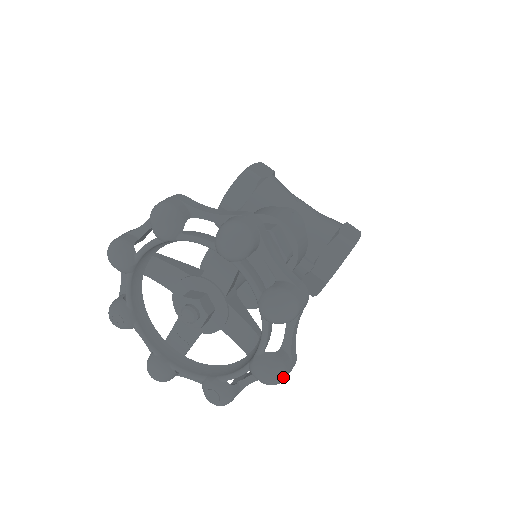
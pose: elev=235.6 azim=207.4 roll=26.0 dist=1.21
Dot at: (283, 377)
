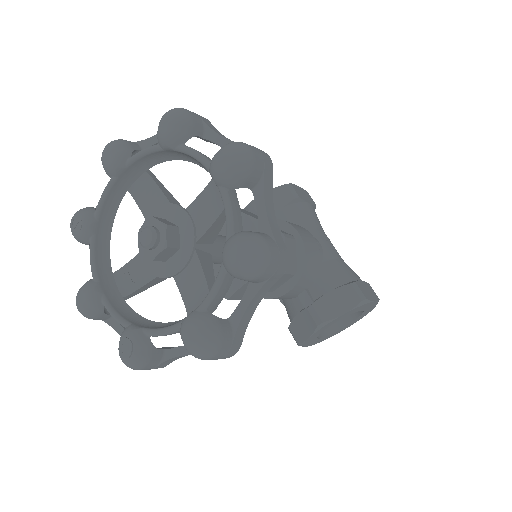
Dot at: (213, 350)
